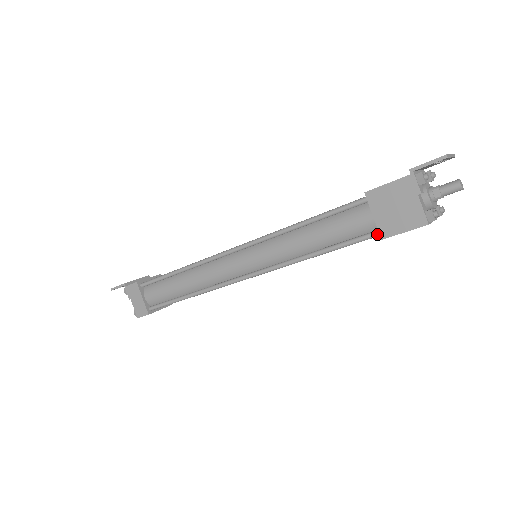
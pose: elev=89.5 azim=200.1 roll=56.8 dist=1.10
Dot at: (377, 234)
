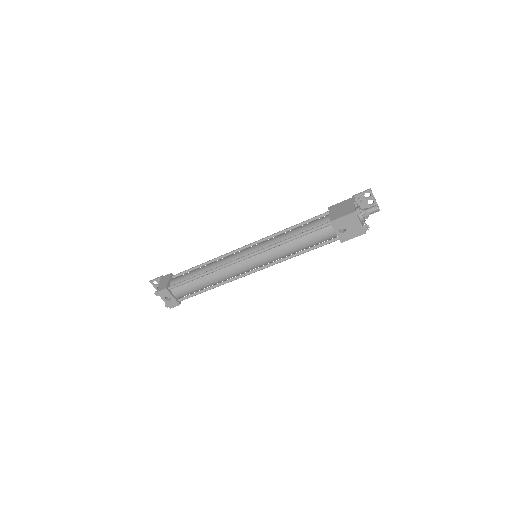
Dot at: (329, 222)
